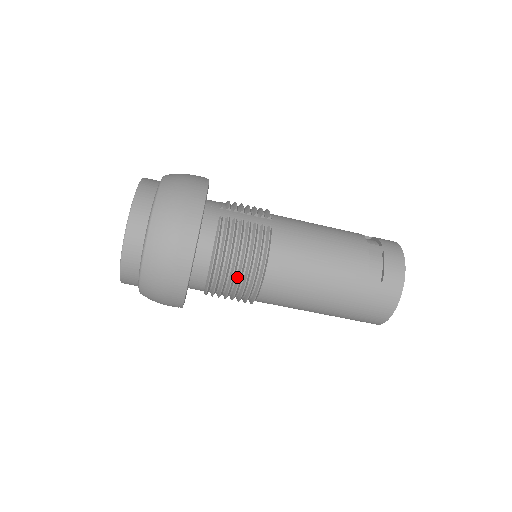
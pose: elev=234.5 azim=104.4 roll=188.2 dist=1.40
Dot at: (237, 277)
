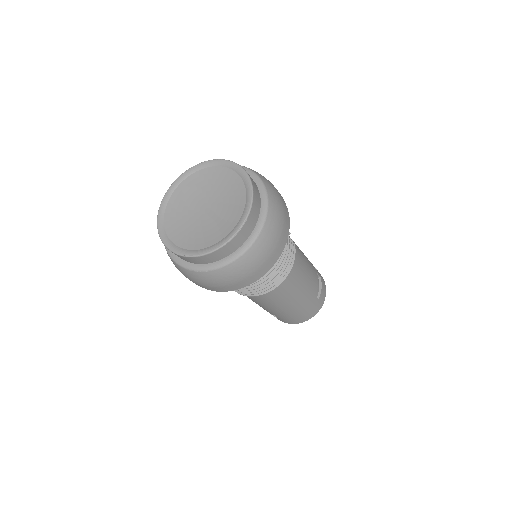
Dot at: (269, 278)
